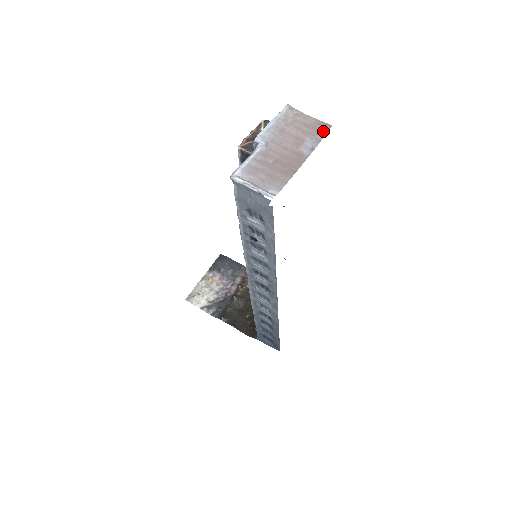
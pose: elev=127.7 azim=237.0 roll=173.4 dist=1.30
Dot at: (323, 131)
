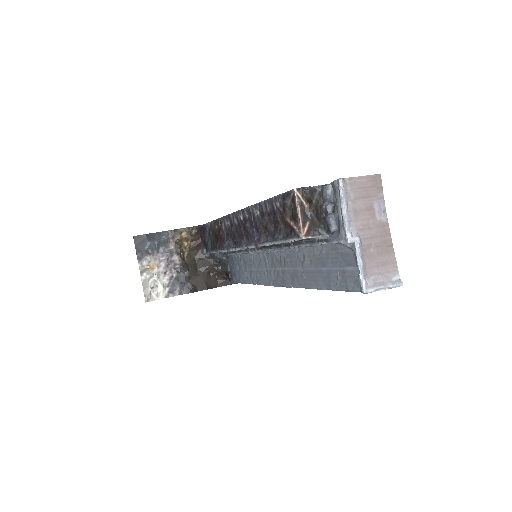
Dot at: (379, 186)
